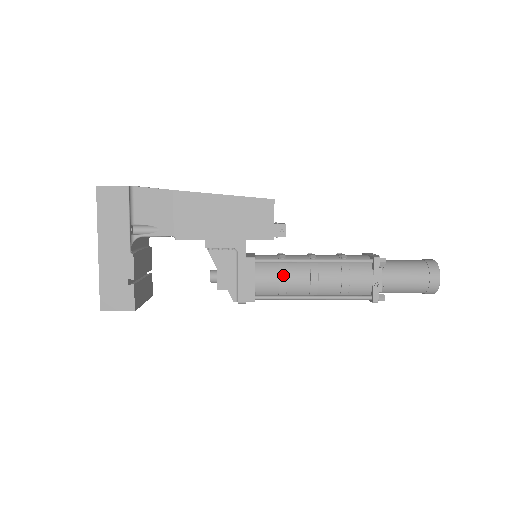
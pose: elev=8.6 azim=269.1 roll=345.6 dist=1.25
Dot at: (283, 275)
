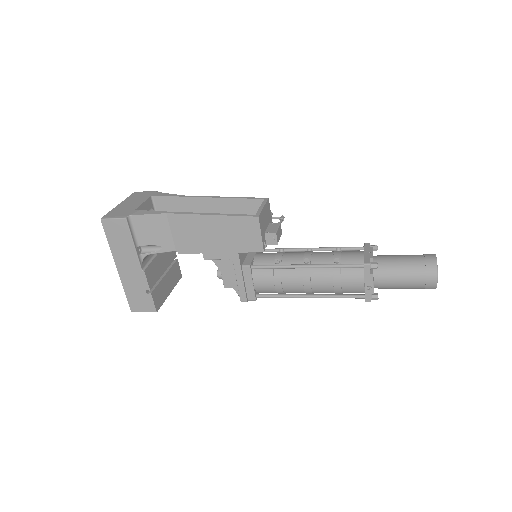
Dot at: (277, 280)
